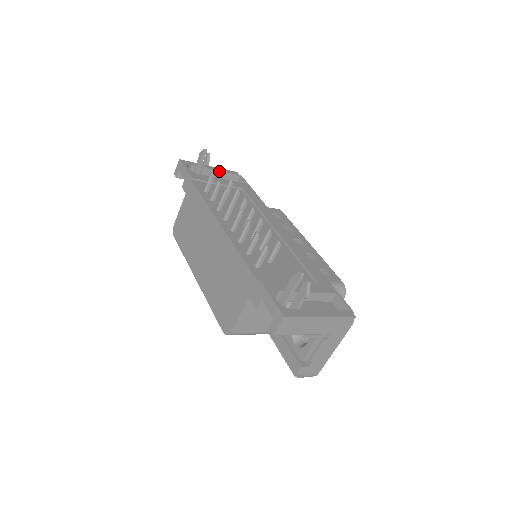
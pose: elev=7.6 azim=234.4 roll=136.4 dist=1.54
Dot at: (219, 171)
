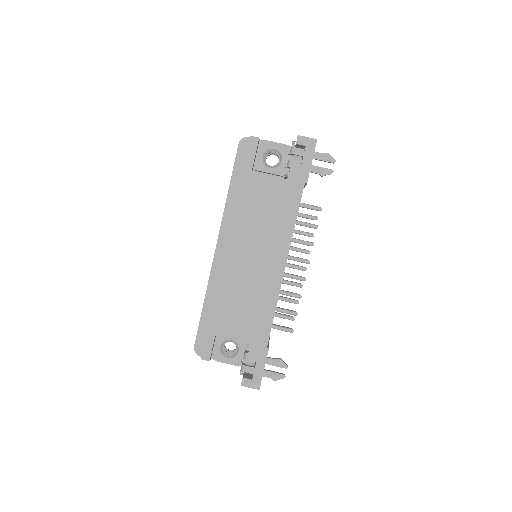
Dot at: occluded
